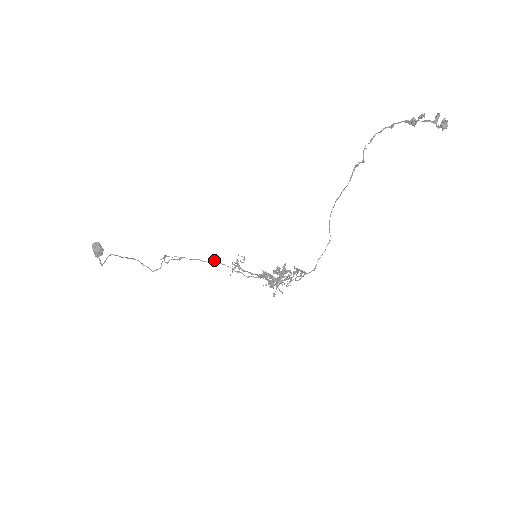
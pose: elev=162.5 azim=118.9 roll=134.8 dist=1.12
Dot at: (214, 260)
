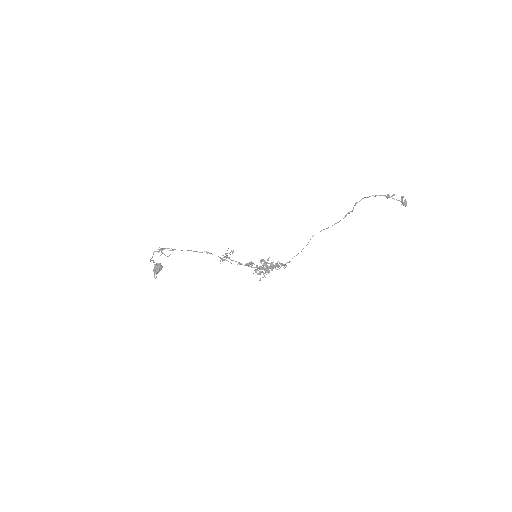
Dot at: (204, 251)
